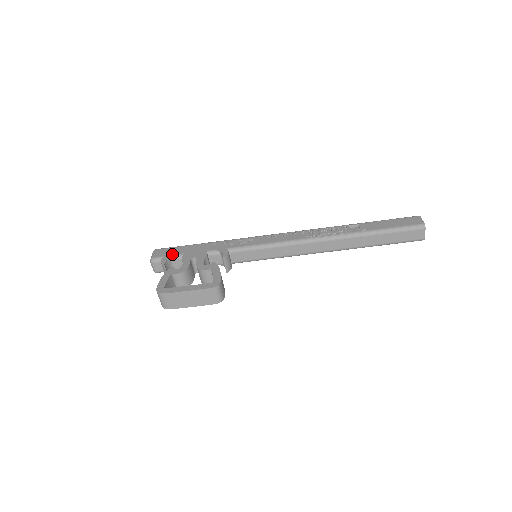
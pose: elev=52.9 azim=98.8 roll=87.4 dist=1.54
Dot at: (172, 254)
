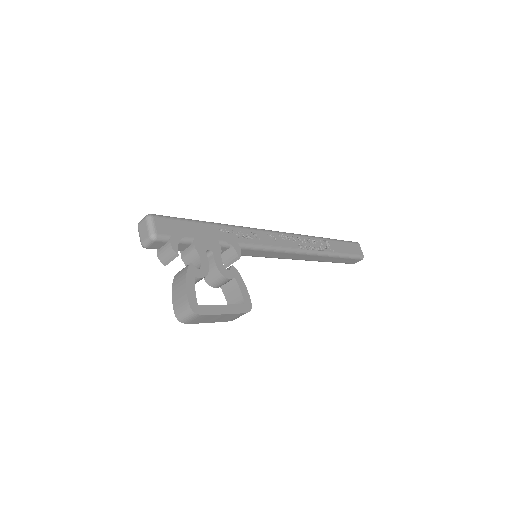
Dot at: (180, 235)
